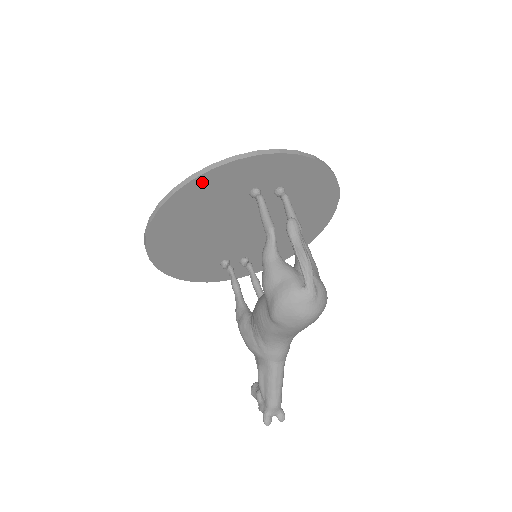
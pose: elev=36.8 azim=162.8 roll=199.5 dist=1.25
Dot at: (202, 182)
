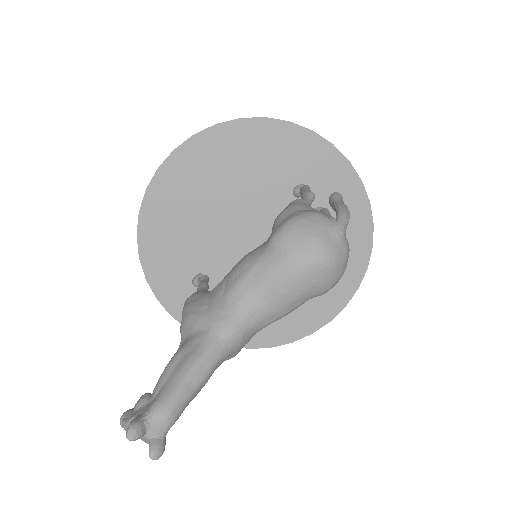
Dot at: (271, 129)
